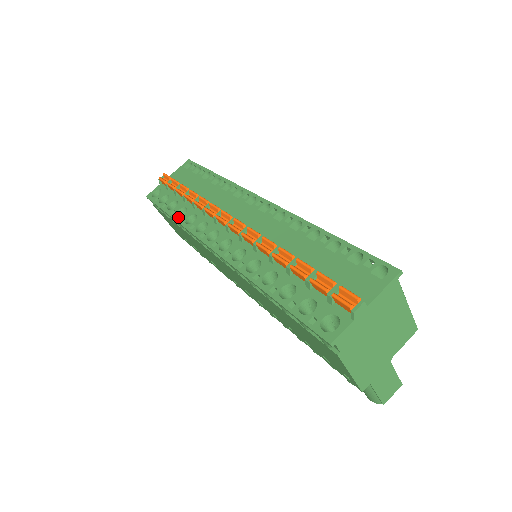
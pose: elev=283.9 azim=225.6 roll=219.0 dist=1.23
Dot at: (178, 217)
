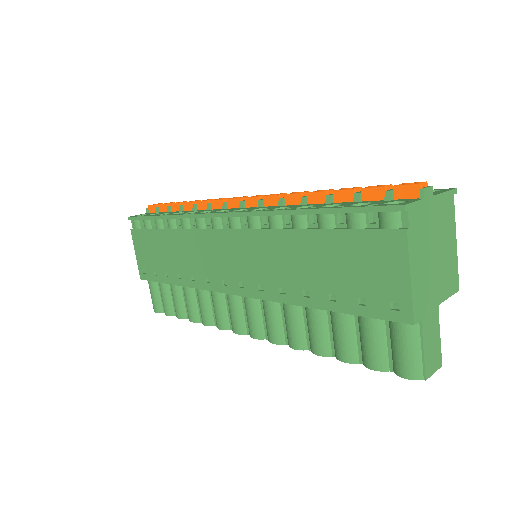
Dot at: (174, 214)
